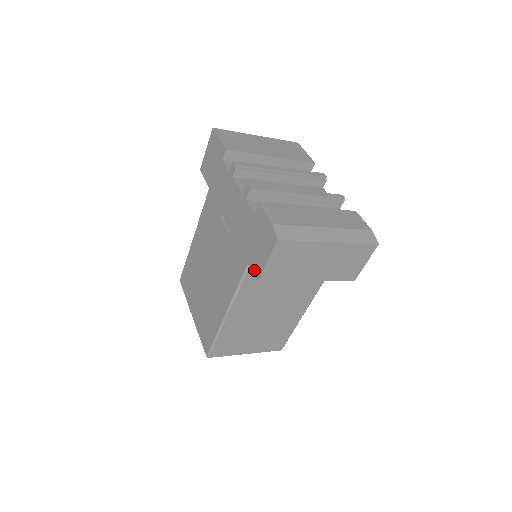
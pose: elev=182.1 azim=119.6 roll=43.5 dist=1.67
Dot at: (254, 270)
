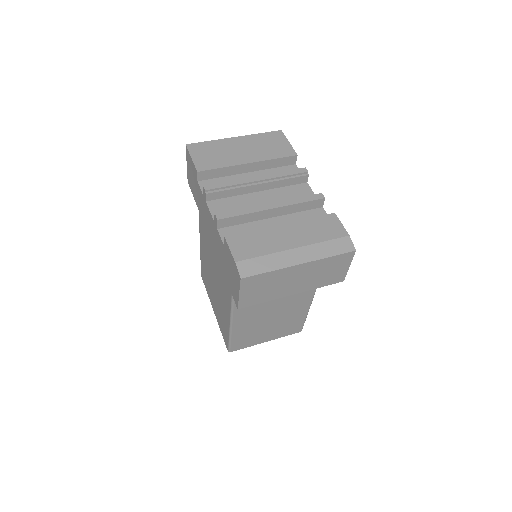
Dot at: (234, 298)
